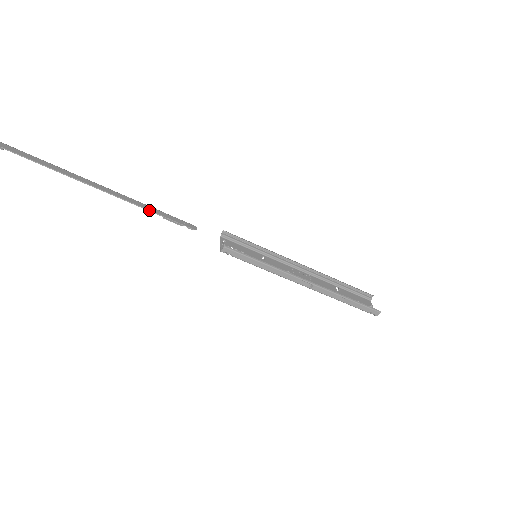
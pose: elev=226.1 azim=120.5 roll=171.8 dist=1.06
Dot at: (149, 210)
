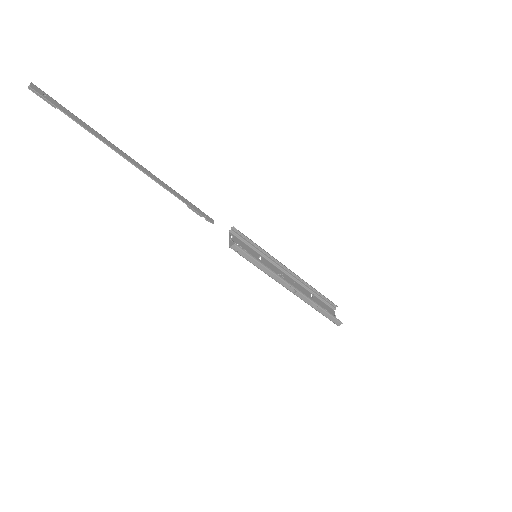
Dot at: (178, 198)
